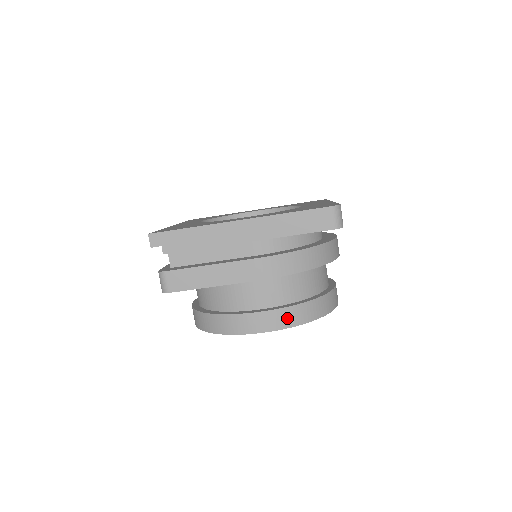
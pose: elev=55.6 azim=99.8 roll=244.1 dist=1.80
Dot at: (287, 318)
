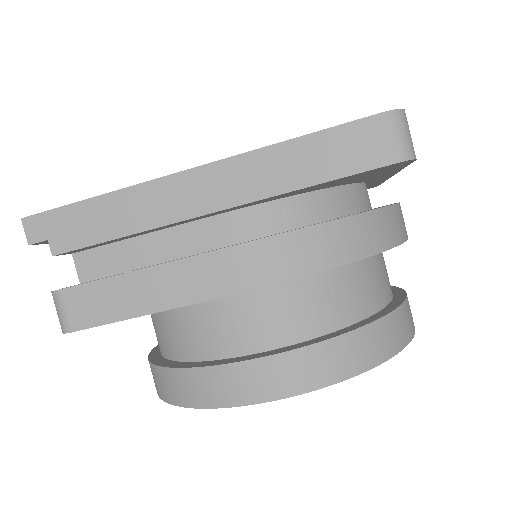
Dot at: (313, 368)
